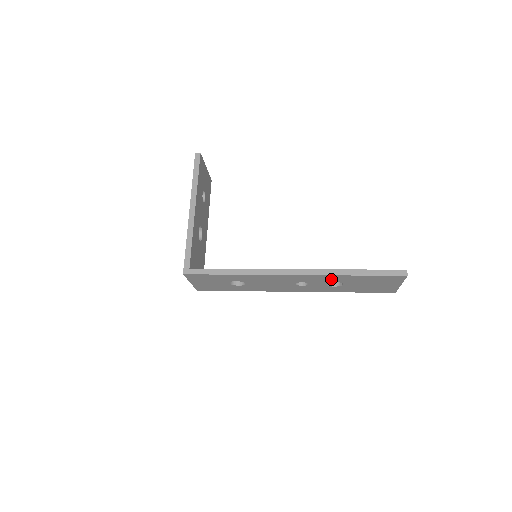
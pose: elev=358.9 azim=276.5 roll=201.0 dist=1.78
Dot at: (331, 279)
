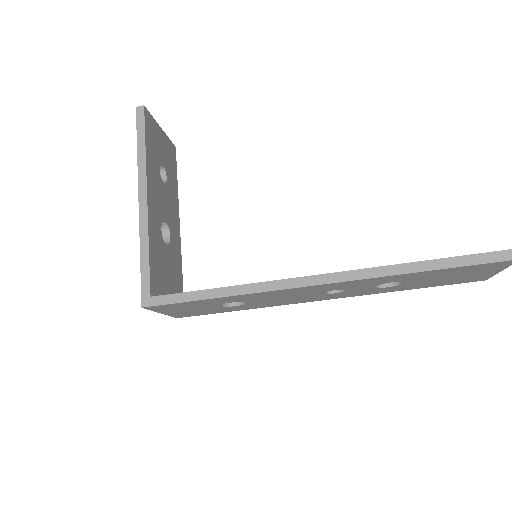
Dot at: (384, 280)
